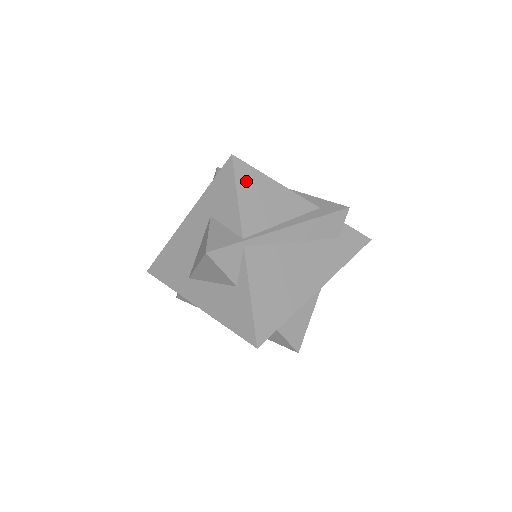
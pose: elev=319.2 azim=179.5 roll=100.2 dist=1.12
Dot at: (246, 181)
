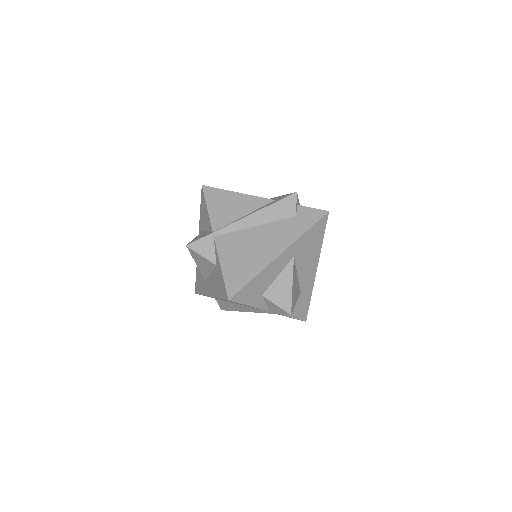
Dot at: (213, 198)
